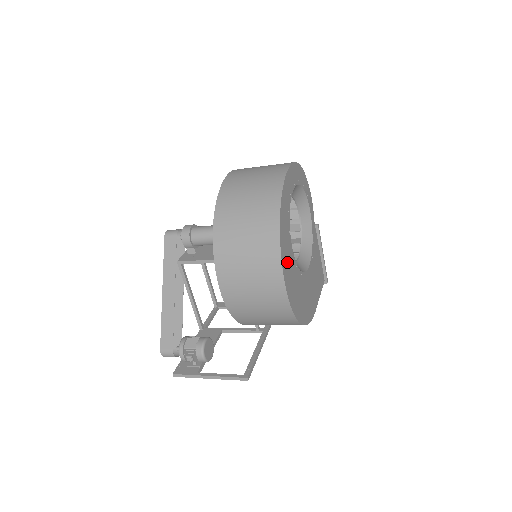
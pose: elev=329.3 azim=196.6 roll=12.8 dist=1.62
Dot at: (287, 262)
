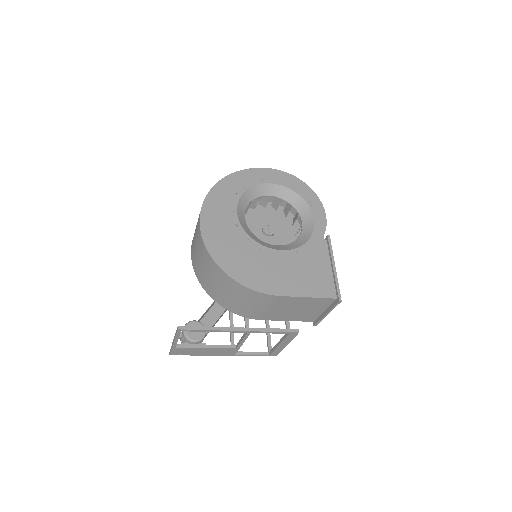
Dot at: (217, 210)
